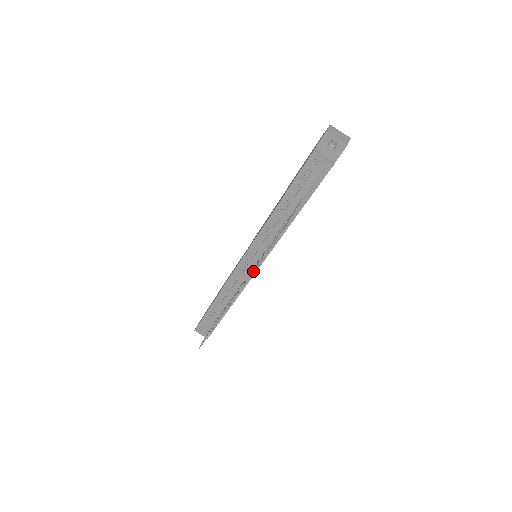
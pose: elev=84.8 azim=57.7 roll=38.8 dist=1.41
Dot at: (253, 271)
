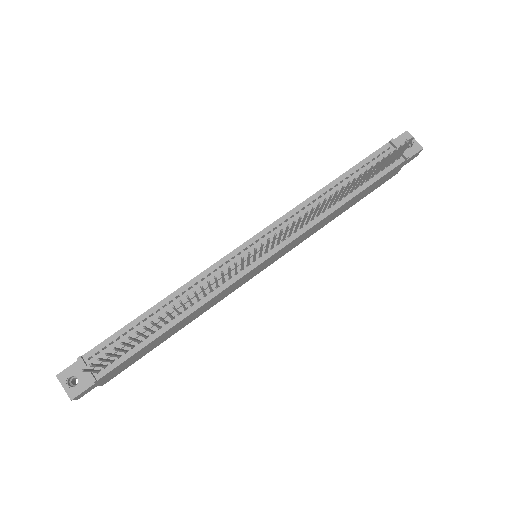
Dot at: (281, 230)
